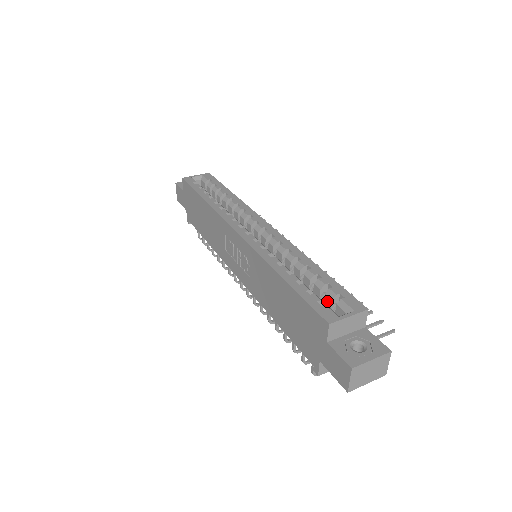
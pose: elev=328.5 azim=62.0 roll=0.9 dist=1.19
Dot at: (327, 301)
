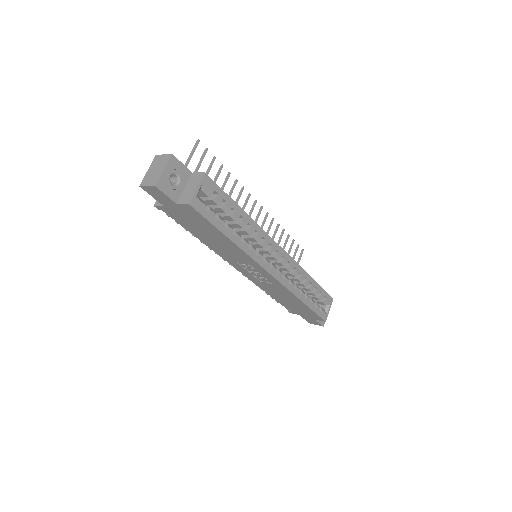
Dot at: (316, 299)
